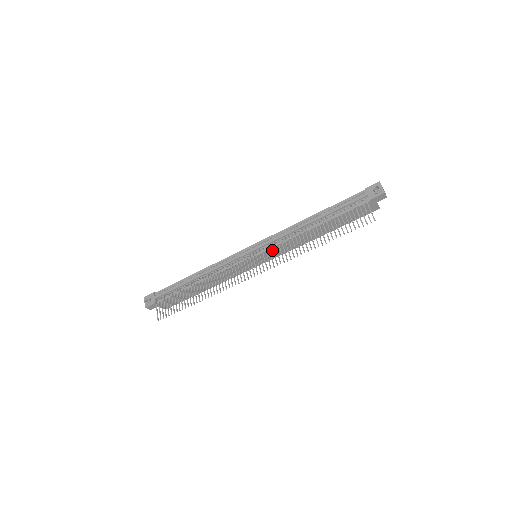
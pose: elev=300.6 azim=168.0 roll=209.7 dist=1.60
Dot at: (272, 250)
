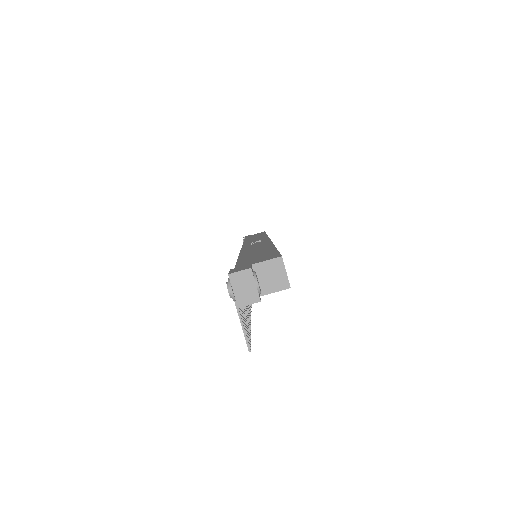
Dot at: occluded
